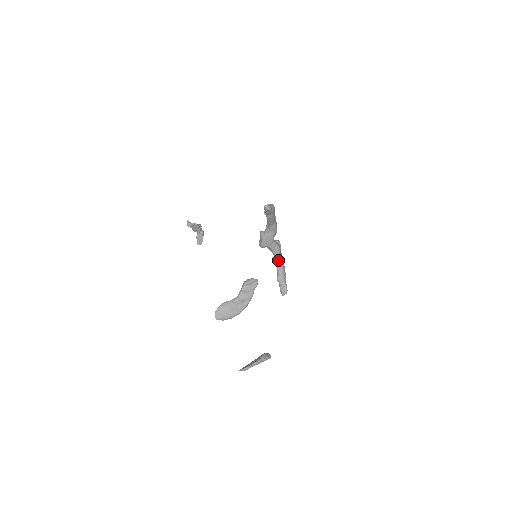
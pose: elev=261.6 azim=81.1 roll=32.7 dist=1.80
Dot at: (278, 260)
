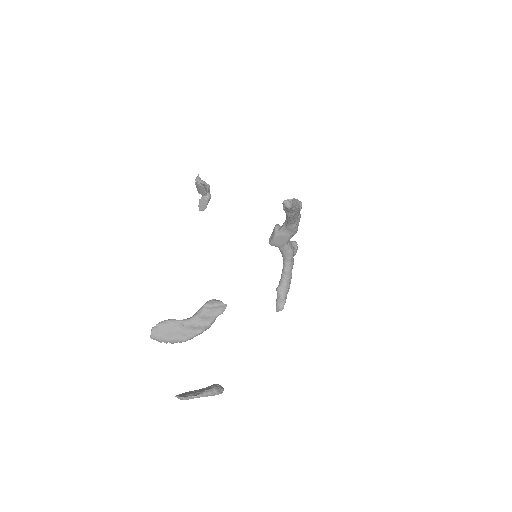
Dot at: (286, 267)
